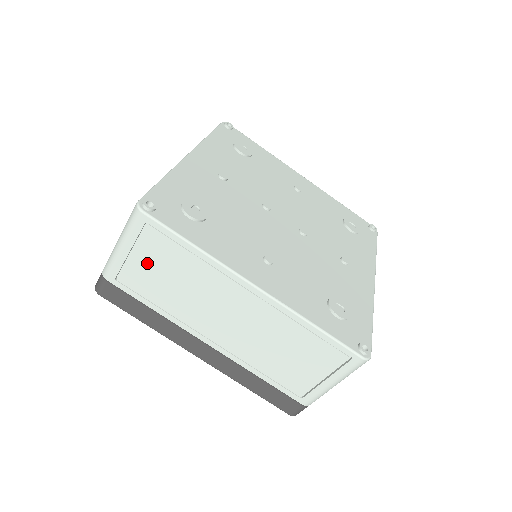
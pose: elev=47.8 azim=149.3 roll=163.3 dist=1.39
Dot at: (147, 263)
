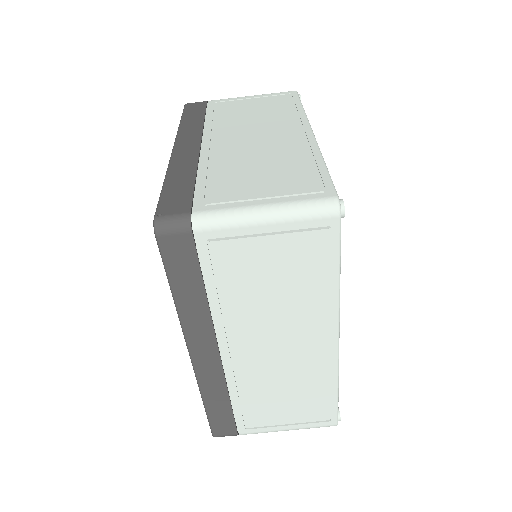
Dot at: (271, 255)
